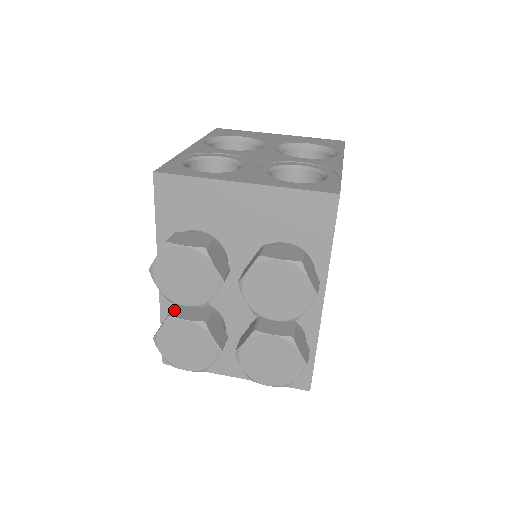
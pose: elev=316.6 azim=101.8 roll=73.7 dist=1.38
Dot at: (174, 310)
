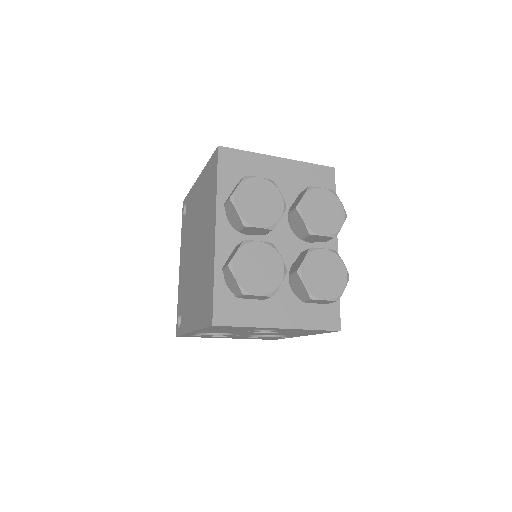
Dot at: occluded
